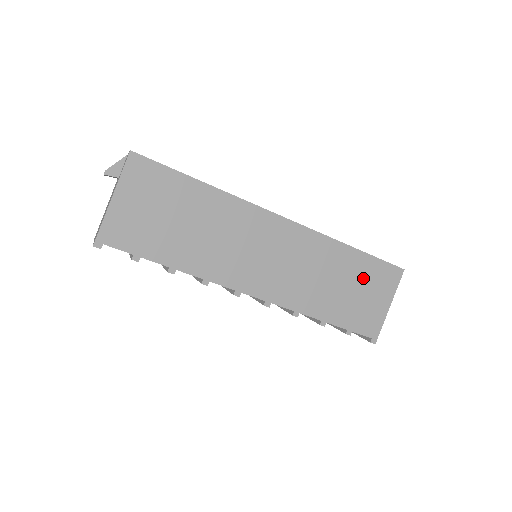
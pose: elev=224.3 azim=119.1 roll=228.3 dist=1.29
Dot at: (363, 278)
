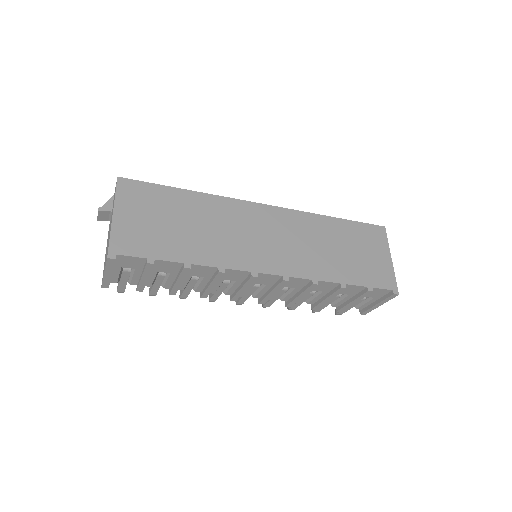
Dot at: (356, 240)
